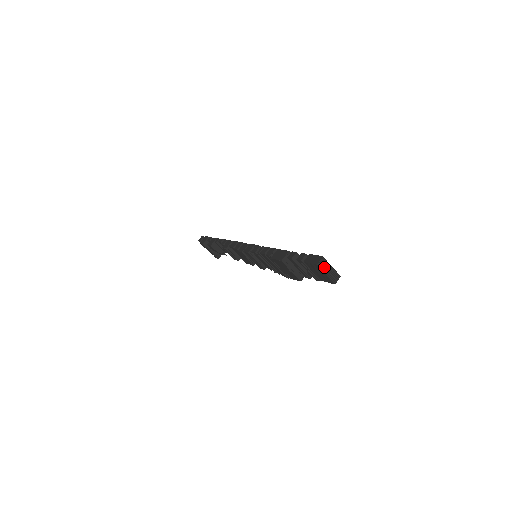
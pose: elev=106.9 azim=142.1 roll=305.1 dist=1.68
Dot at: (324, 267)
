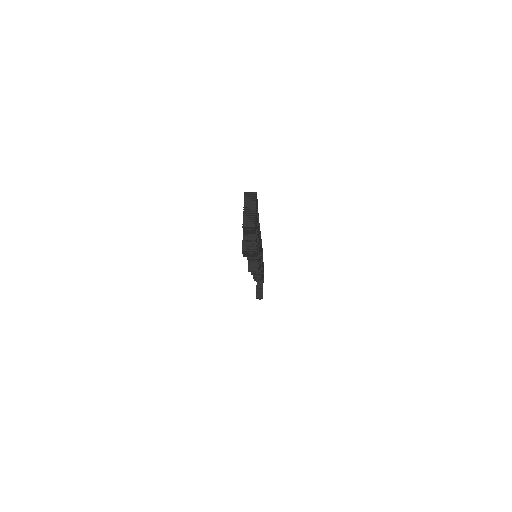
Dot at: (249, 203)
